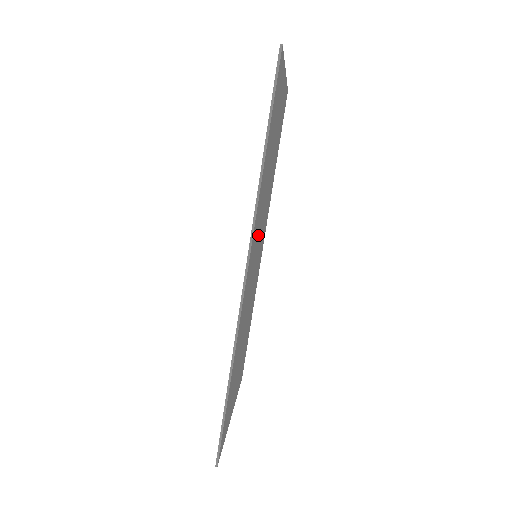
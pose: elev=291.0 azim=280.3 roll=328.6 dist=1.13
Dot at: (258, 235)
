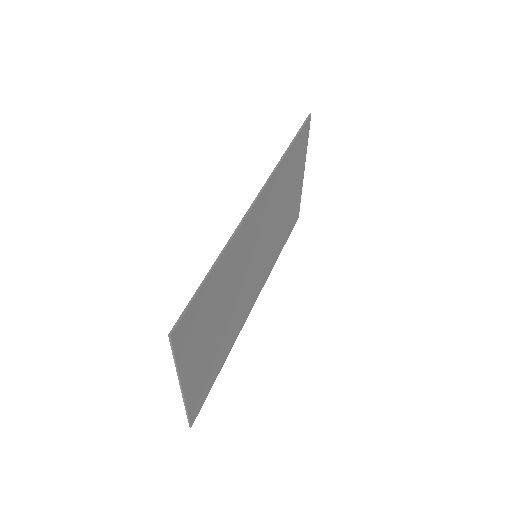
Dot at: (265, 226)
